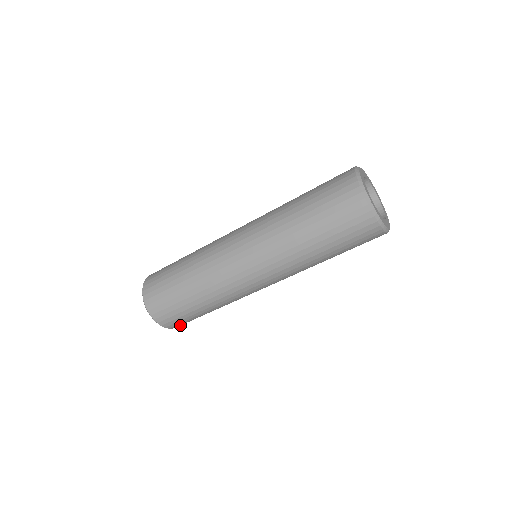
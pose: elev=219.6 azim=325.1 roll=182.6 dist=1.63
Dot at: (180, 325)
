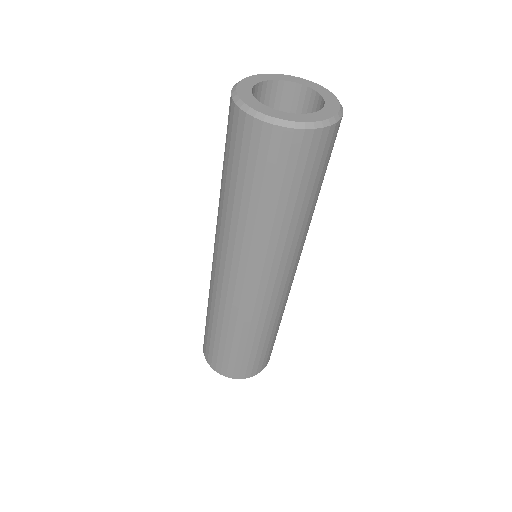
Dot at: (256, 370)
